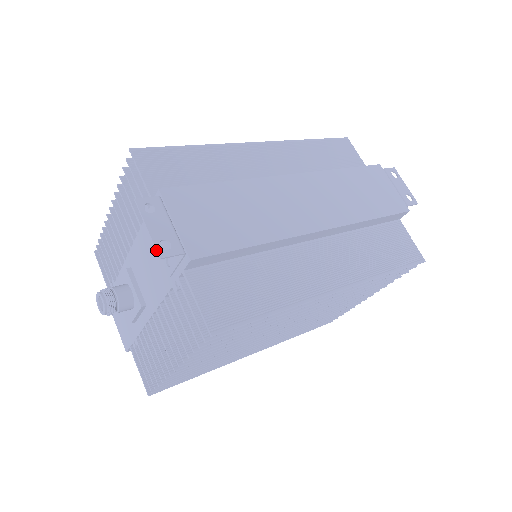
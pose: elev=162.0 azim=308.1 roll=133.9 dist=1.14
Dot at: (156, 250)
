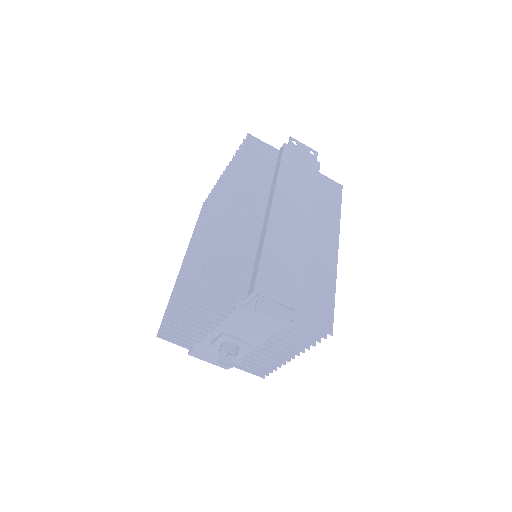
Dot at: occluded
